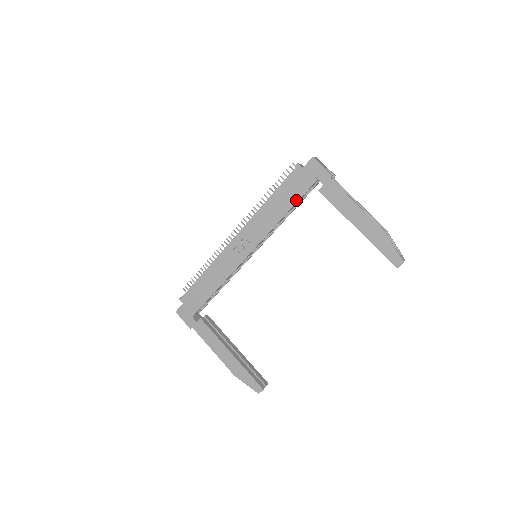
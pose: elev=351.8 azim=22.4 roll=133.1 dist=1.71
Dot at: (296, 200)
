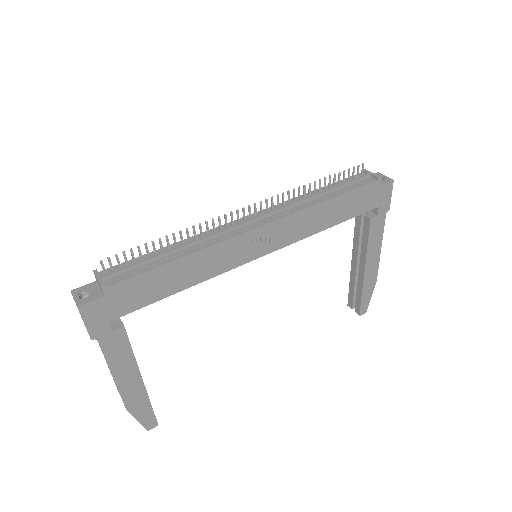
Dot at: (349, 217)
